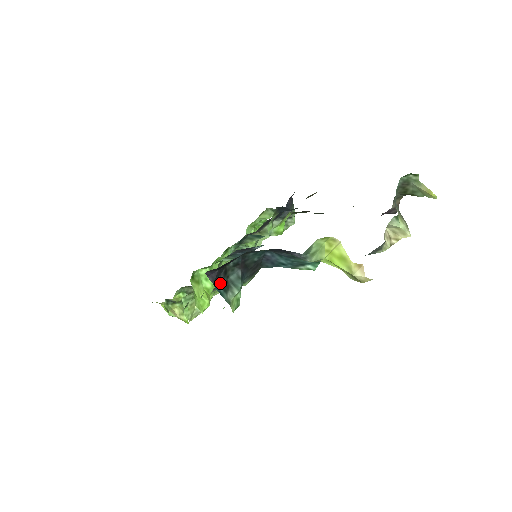
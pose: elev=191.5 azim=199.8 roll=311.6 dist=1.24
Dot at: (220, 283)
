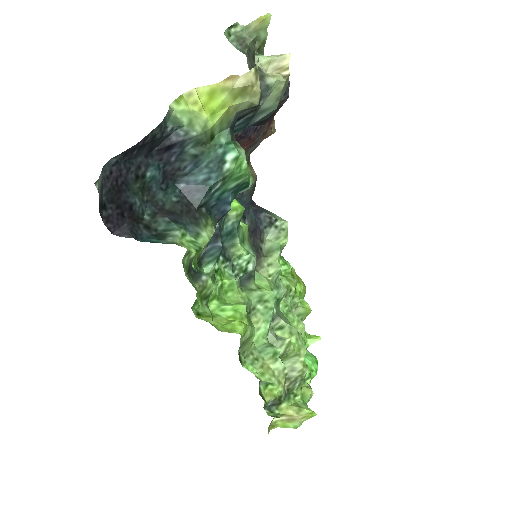
Dot at: (148, 238)
